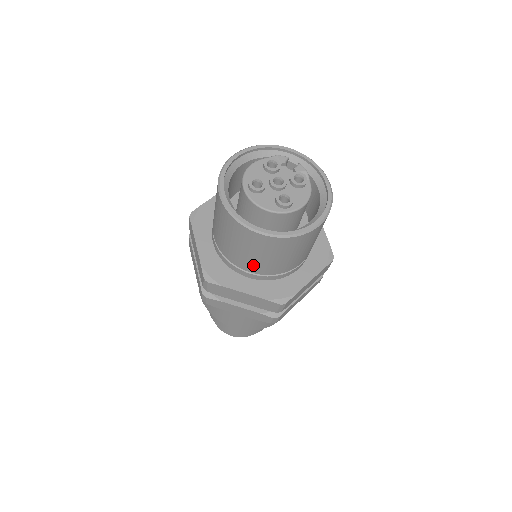
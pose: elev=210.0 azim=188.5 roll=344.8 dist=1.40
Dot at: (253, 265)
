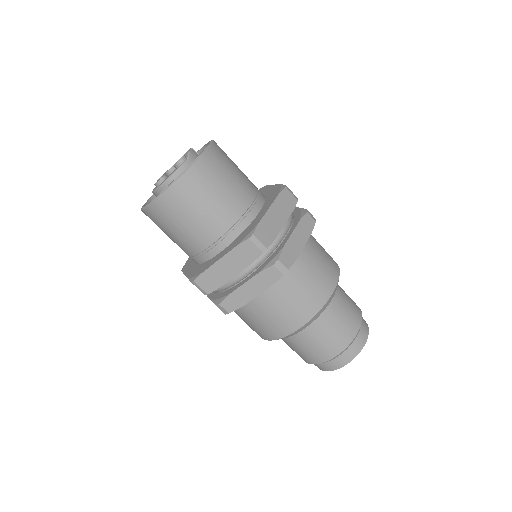
Dot at: occluded
